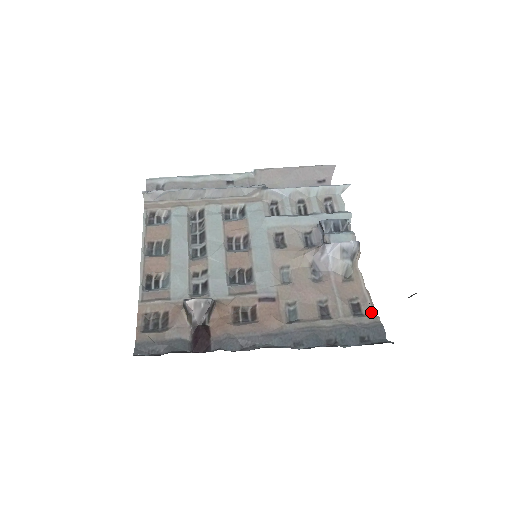
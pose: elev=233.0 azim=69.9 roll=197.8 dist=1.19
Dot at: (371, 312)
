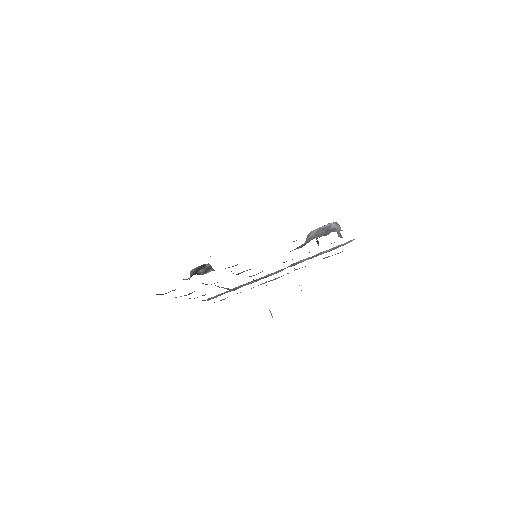
Dot at: occluded
